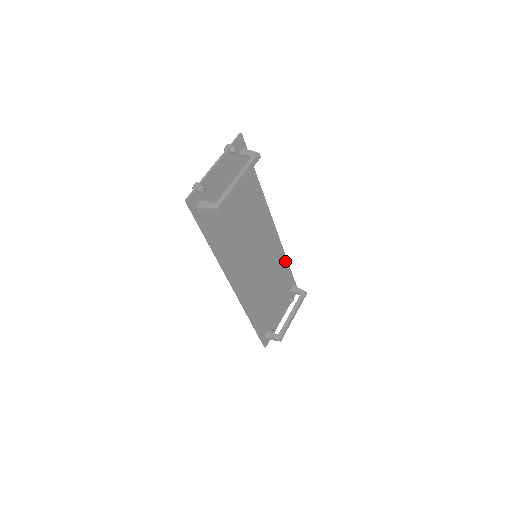
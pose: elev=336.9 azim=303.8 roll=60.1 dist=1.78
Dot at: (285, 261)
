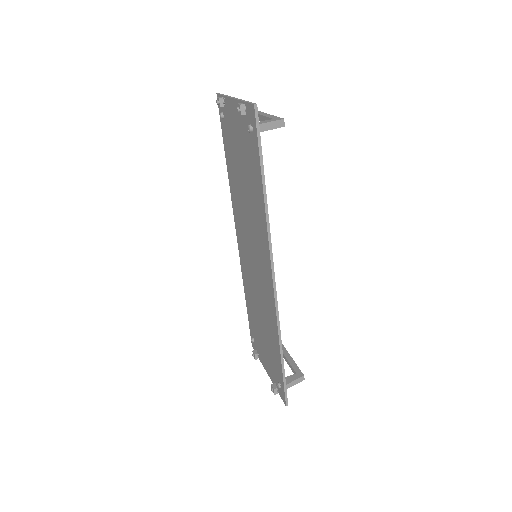
Dot at: occluded
